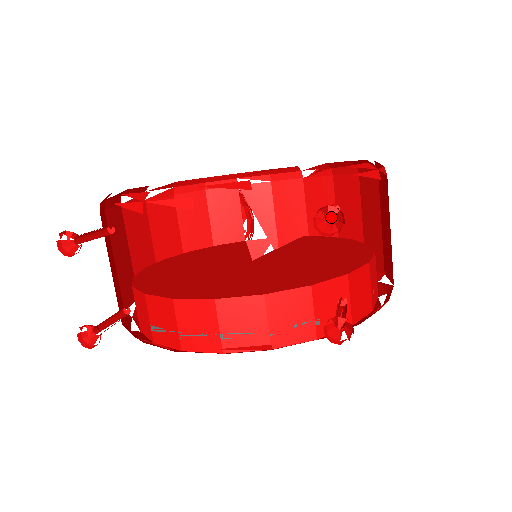
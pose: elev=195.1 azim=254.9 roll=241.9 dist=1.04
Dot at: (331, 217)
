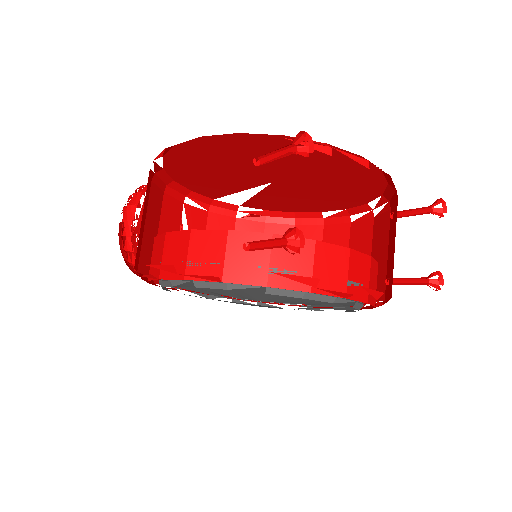
Dot at: (407, 216)
